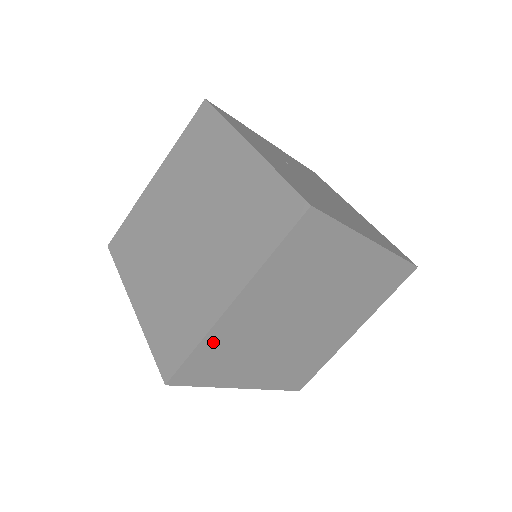
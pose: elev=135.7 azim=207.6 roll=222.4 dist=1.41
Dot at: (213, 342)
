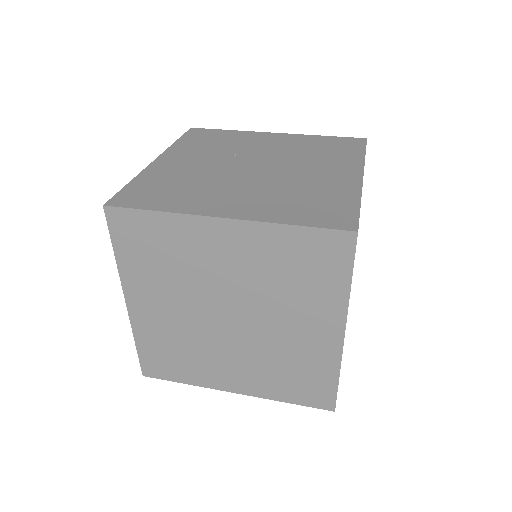
Dot at: (147, 339)
